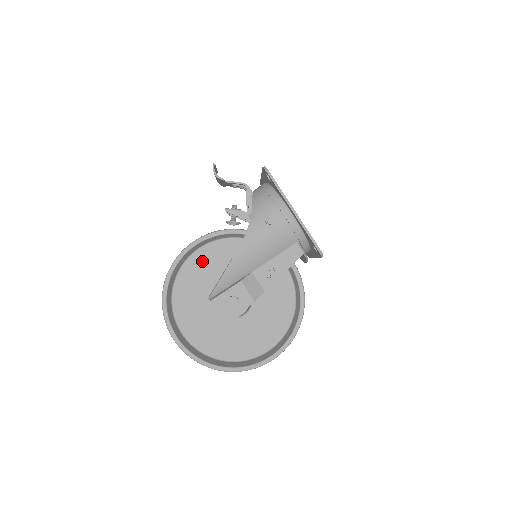
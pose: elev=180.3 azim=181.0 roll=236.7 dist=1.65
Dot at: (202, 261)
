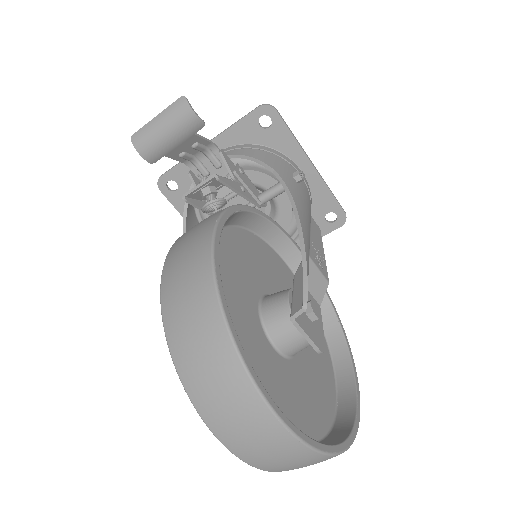
Dot at: (221, 268)
